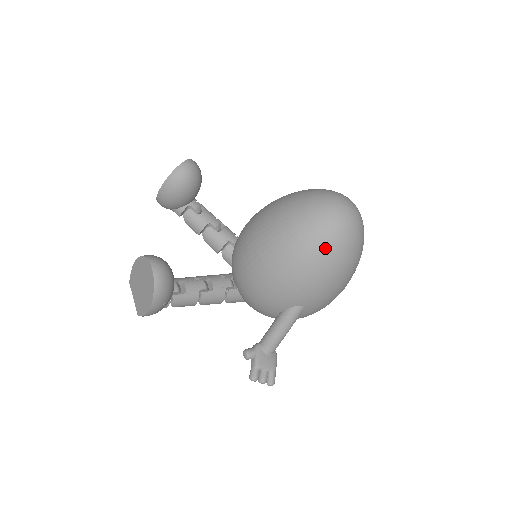
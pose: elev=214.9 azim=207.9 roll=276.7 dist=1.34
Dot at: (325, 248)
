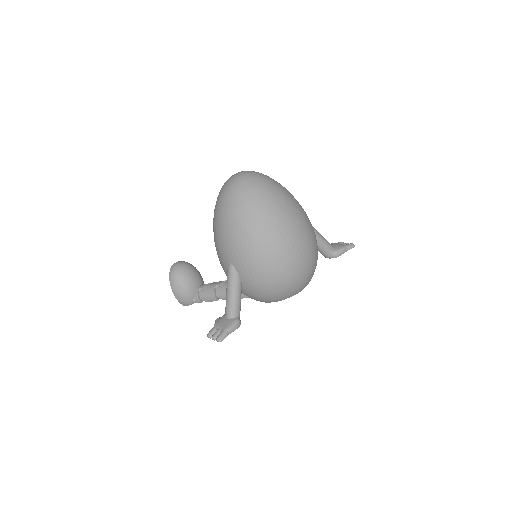
Dot at: (217, 205)
